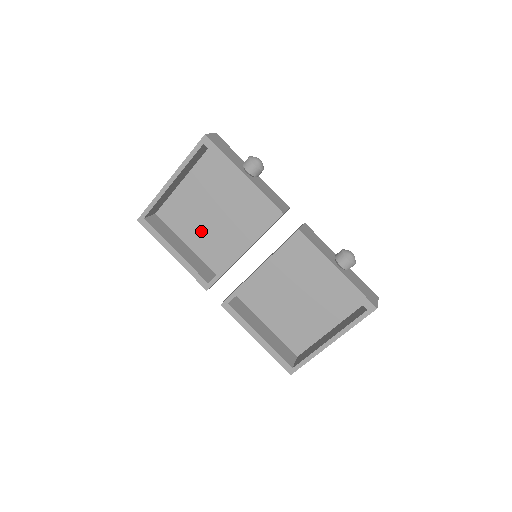
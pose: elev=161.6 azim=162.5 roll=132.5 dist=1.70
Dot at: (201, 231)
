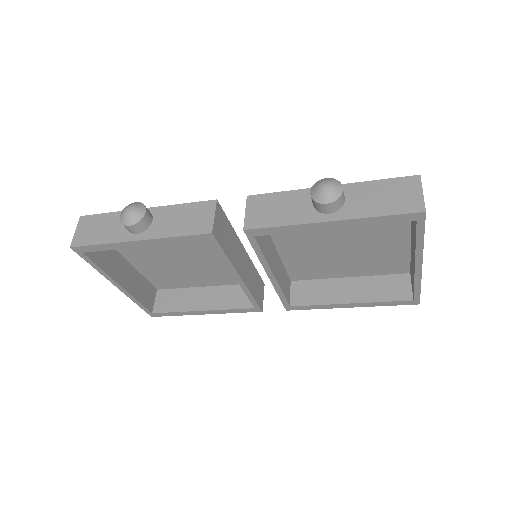
Dot at: (197, 273)
